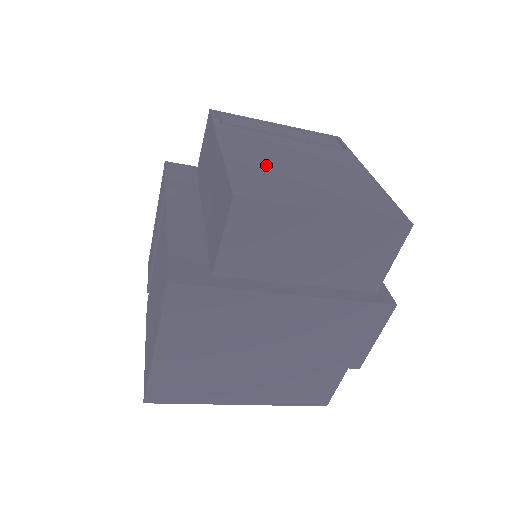
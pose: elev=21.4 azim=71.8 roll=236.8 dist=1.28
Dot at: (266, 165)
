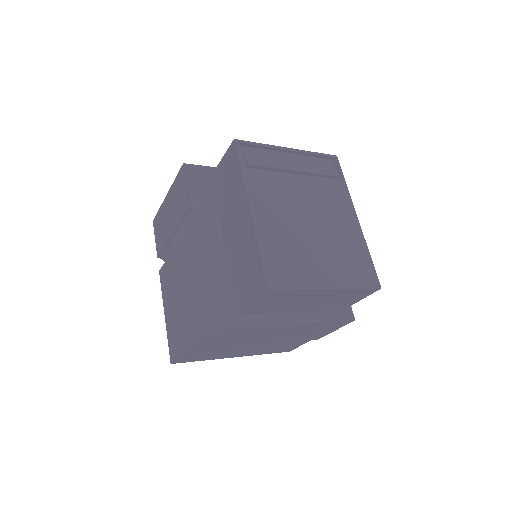
Dot at: (286, 233)
